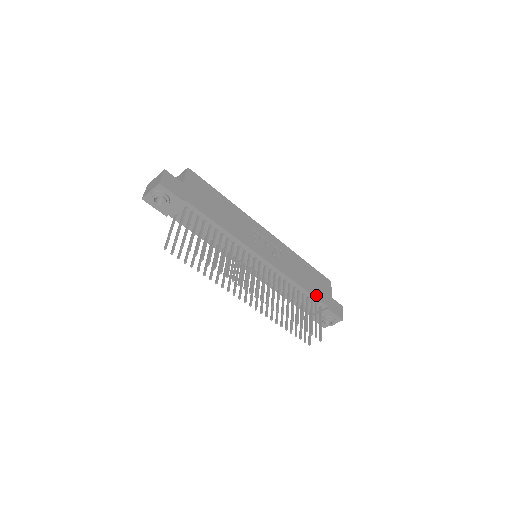
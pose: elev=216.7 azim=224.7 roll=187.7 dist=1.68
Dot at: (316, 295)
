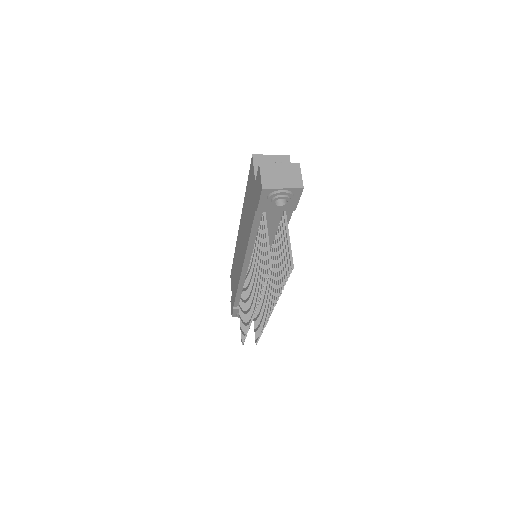
Dot at: occluded
